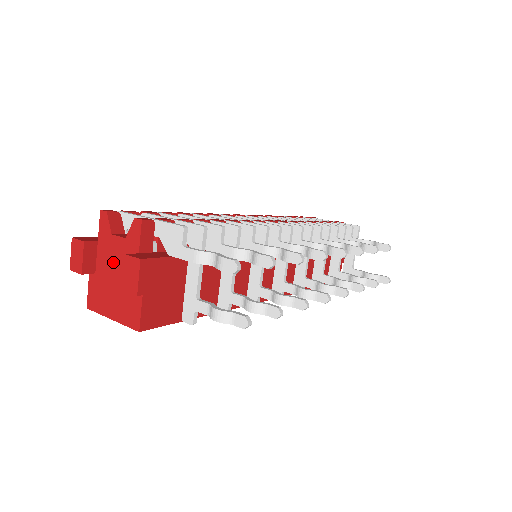
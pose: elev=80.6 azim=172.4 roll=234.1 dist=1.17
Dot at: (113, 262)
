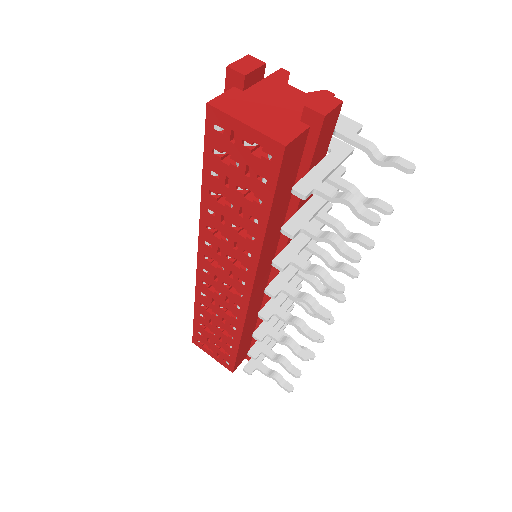
Dot at: (278, 96)
